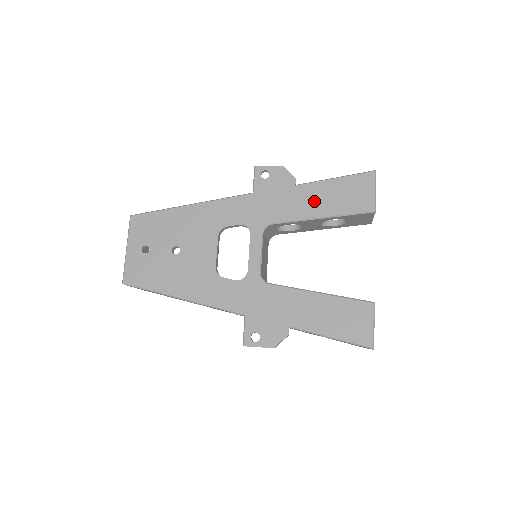
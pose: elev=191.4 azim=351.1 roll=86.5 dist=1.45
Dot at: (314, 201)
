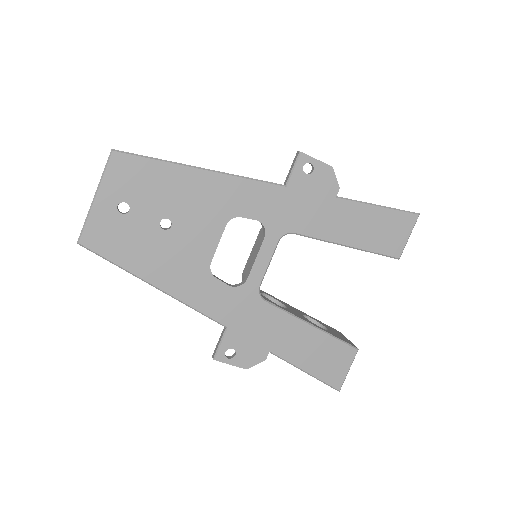
Dot at: (348, 224)
